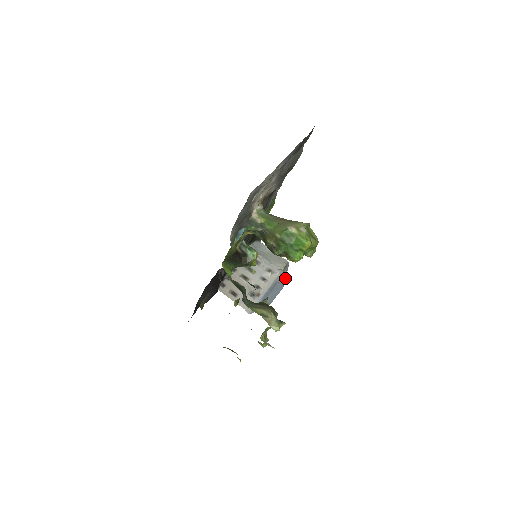
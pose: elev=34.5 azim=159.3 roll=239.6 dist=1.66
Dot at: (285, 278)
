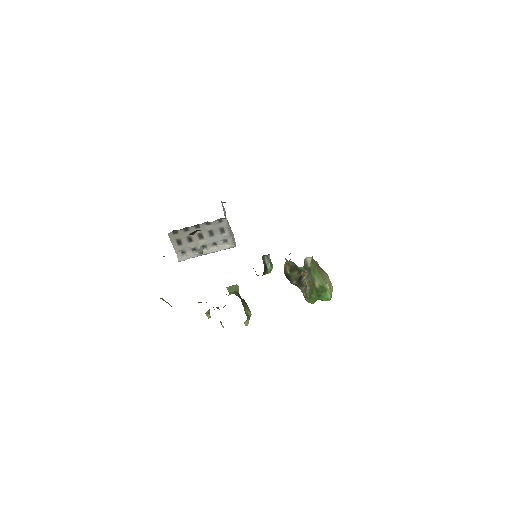
Dot at: occluded
